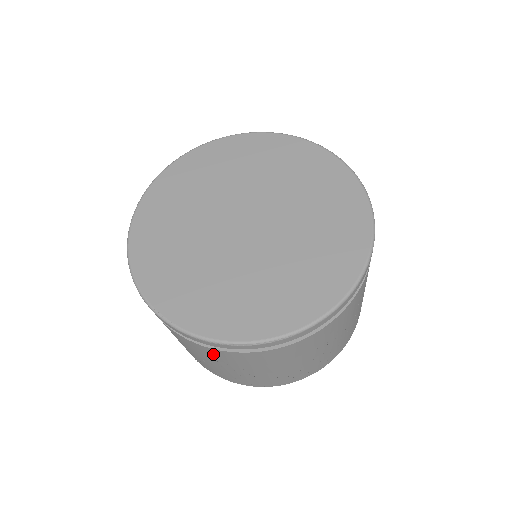
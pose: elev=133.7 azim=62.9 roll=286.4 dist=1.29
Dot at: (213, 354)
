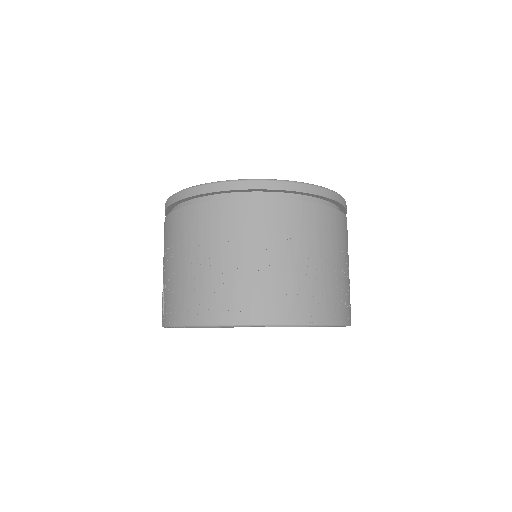
Dot at: (300, 219)
